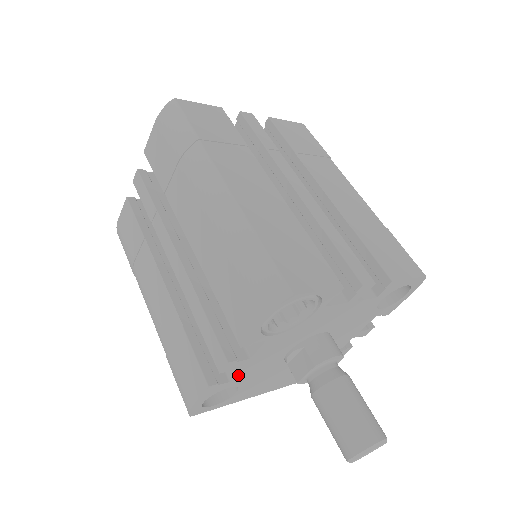
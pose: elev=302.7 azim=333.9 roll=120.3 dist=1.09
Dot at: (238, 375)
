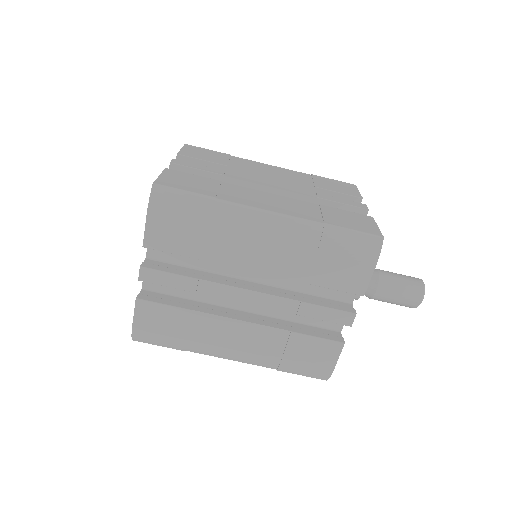
Dot at: occluded
